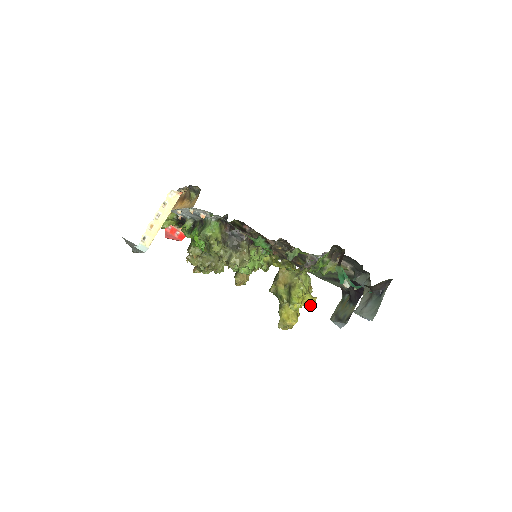
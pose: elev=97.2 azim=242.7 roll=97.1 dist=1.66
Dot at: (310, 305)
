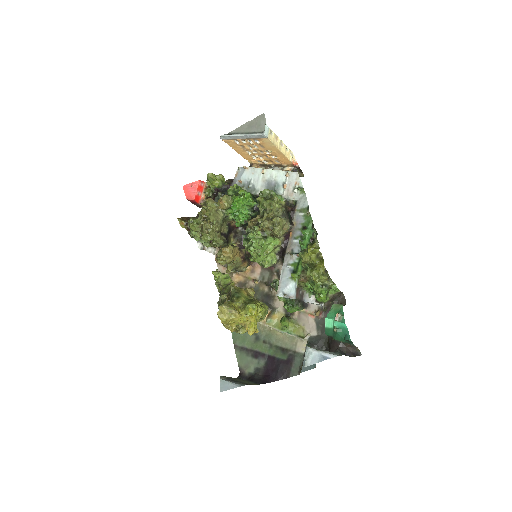
Dot at: (248, 330)
